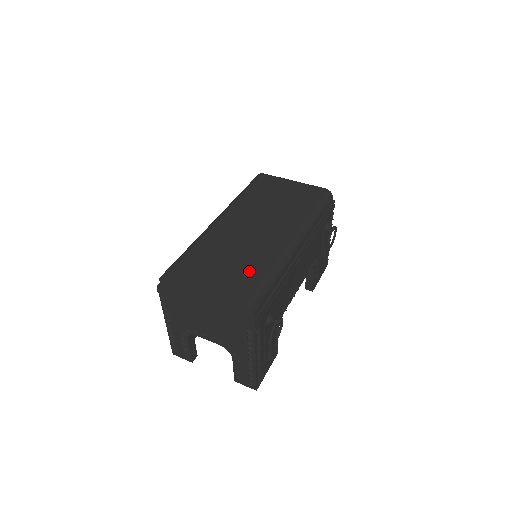
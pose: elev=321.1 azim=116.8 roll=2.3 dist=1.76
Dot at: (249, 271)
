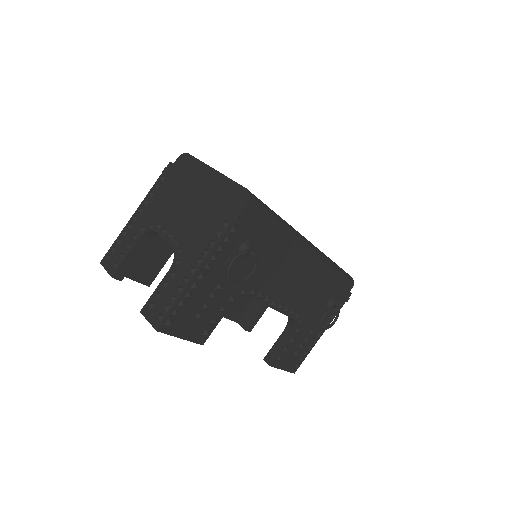
Dot at: occluded
